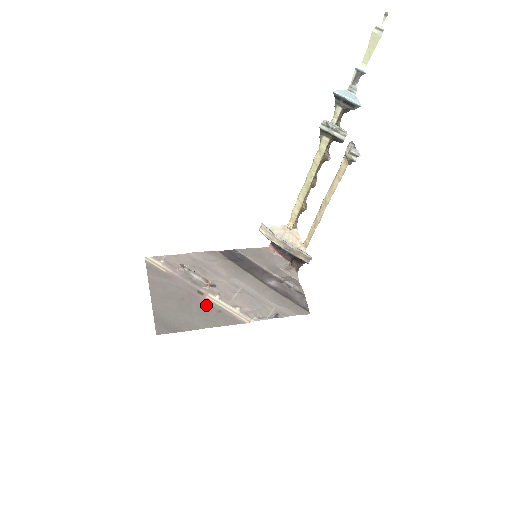
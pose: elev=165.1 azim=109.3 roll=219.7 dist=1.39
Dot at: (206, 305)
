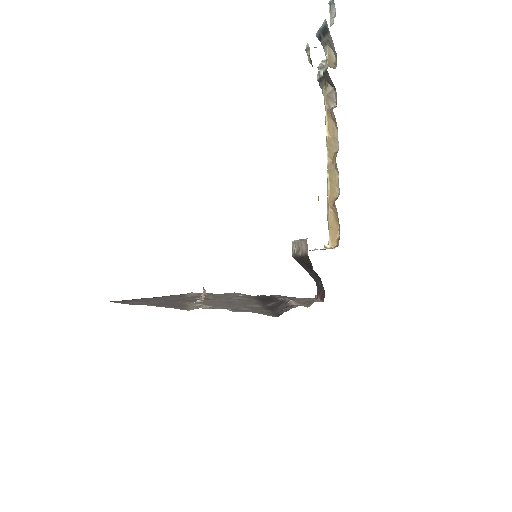
Dot at: (178, 303)
